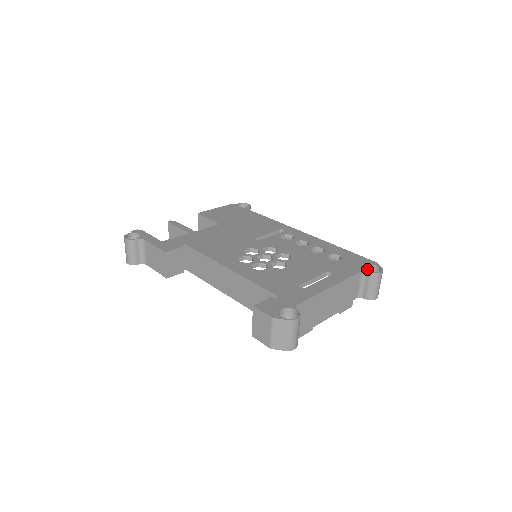
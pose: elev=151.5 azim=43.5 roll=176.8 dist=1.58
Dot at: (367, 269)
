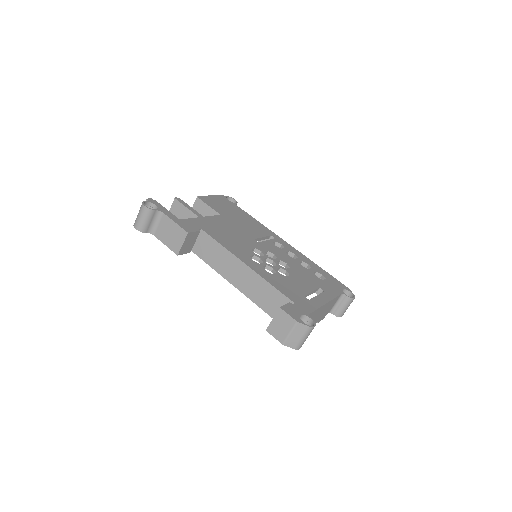
Dot at: occluded
